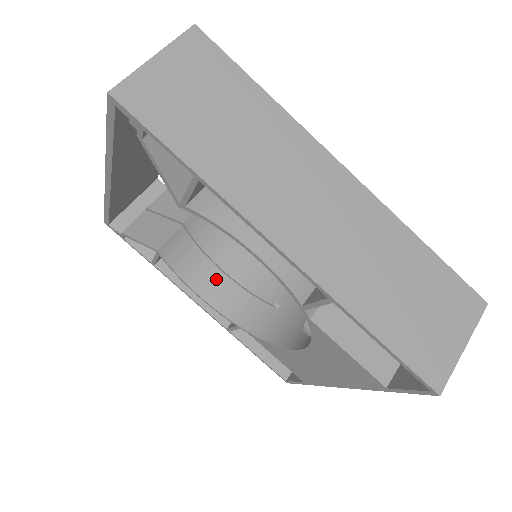
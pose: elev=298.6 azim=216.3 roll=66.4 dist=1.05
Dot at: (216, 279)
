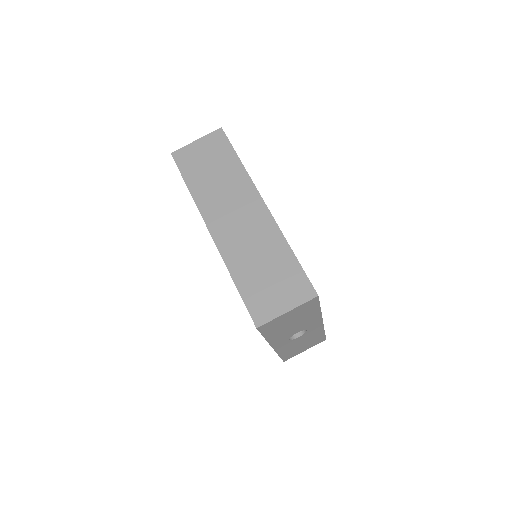
Dot at: occluded
